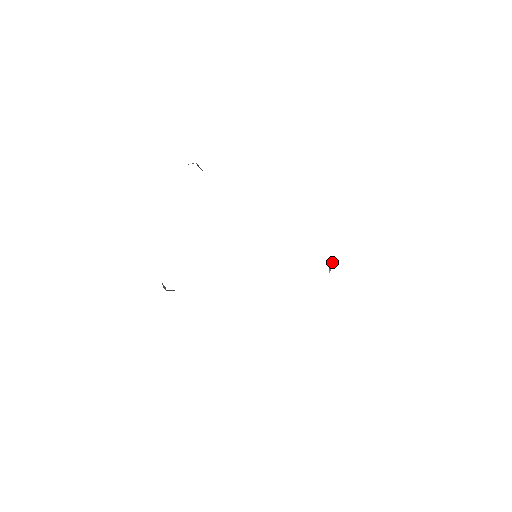
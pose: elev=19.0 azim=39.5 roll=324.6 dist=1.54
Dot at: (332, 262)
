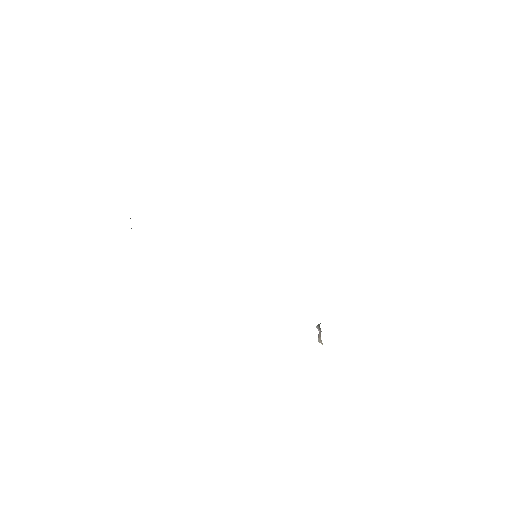
Dot at: occluded
